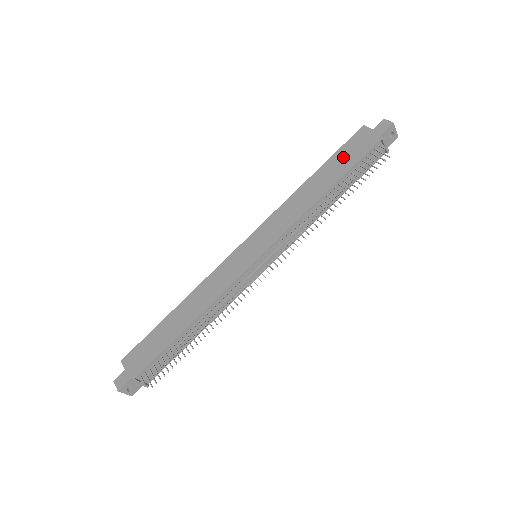
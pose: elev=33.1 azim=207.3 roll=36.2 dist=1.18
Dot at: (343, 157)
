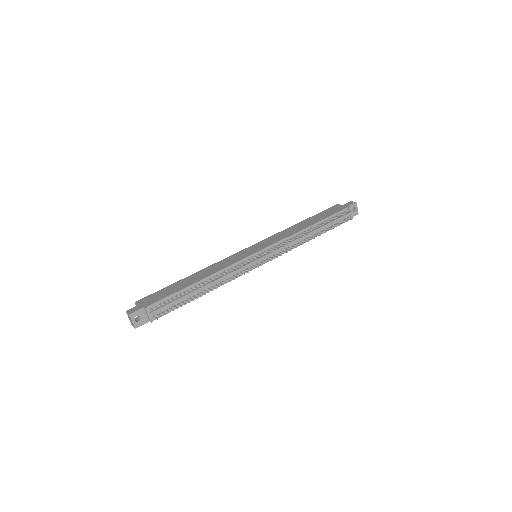
Dot at: (323, 214)
